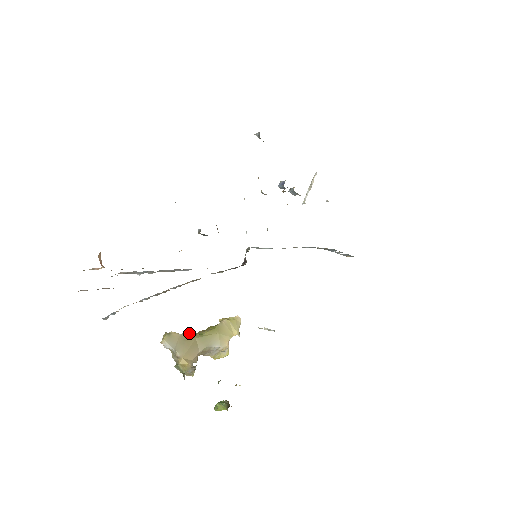
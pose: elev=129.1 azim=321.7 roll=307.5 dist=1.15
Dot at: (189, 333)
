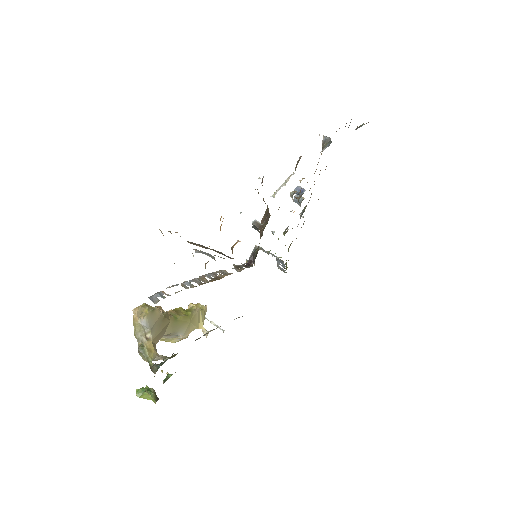
Dot at: (167, 313)
